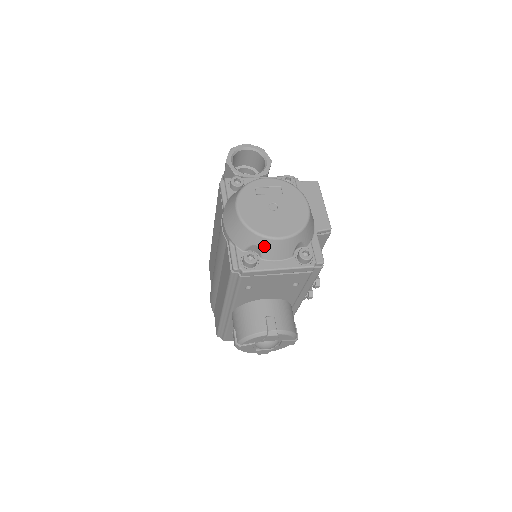
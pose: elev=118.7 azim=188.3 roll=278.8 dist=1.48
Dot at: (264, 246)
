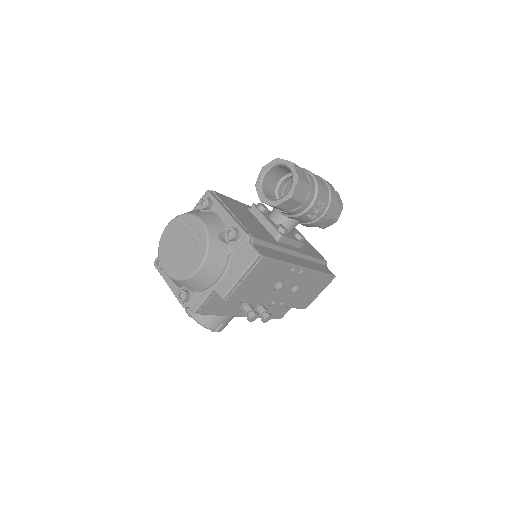
Dot at: occluded
